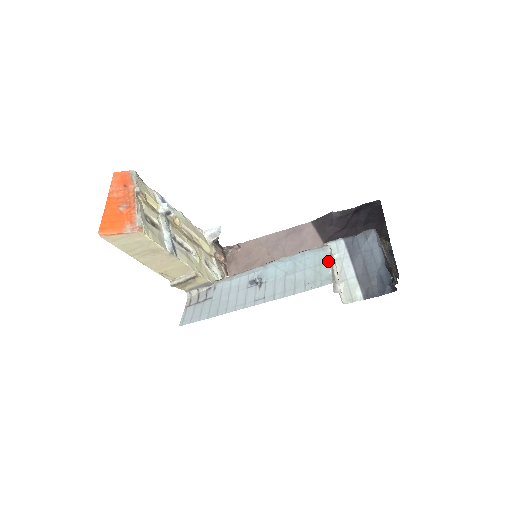
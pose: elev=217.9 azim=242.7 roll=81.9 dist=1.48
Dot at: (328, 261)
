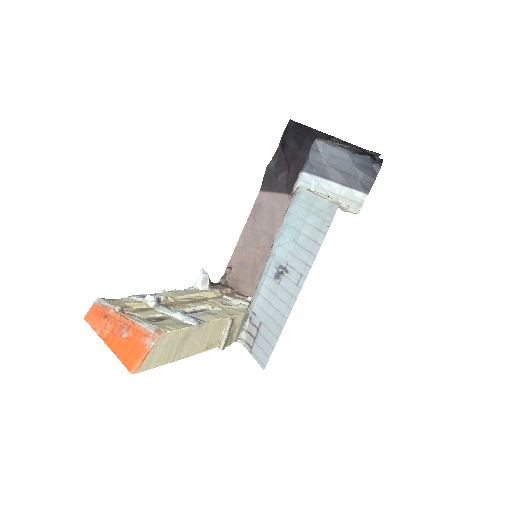
Dot at: (314, 196)
